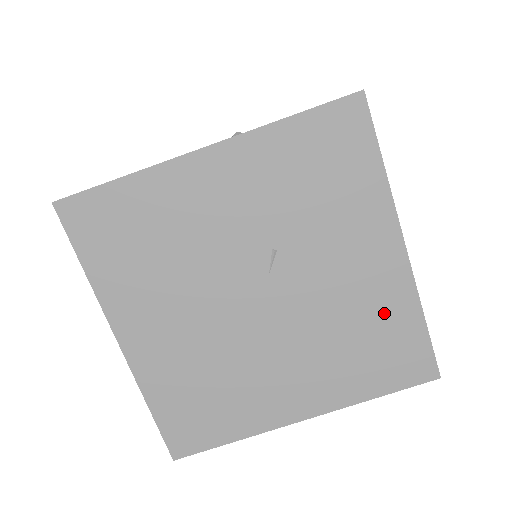
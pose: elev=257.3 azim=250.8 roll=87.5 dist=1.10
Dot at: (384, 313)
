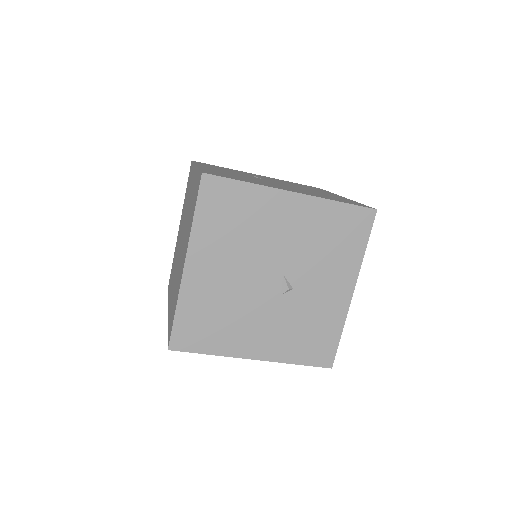
Dot at: occluded
